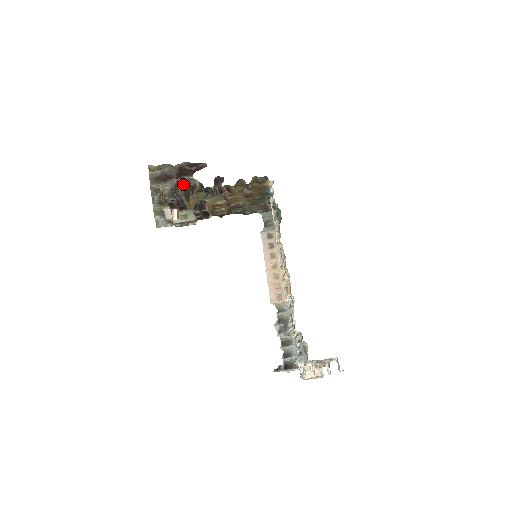
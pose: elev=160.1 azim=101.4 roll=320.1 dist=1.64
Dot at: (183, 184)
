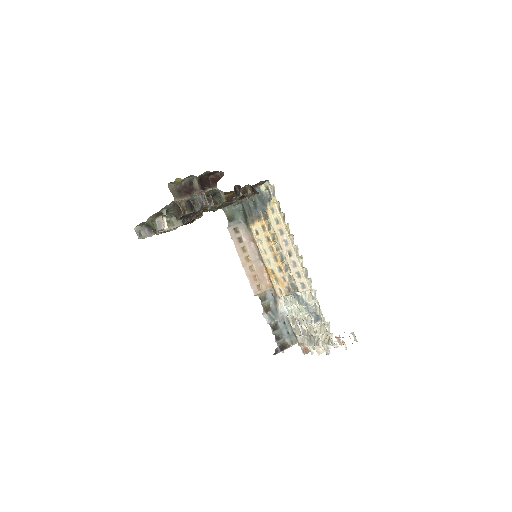
Dot at: occluded
